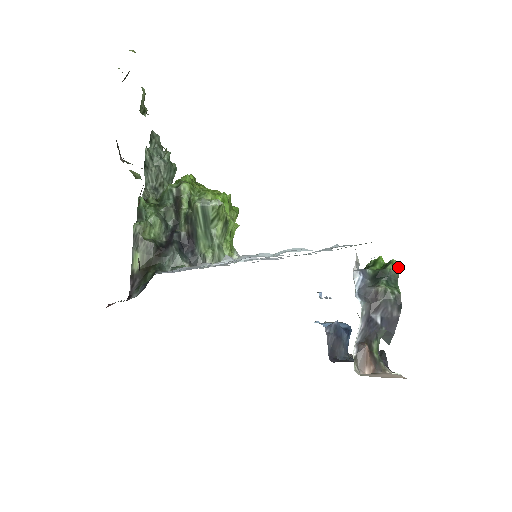
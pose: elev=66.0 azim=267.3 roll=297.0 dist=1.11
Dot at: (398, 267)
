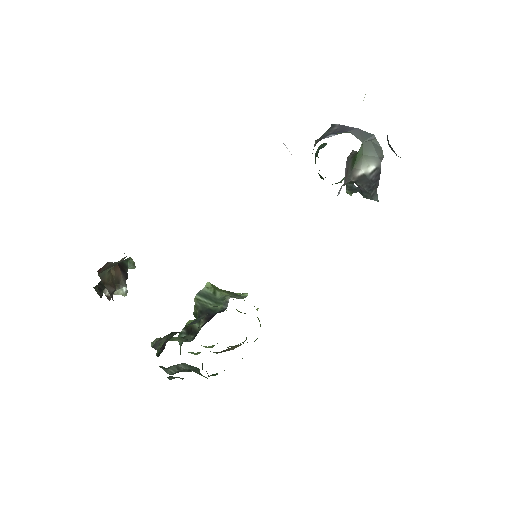
Dot at: occluded
